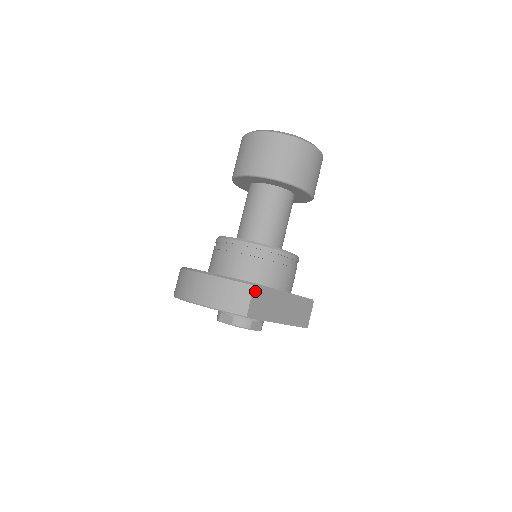
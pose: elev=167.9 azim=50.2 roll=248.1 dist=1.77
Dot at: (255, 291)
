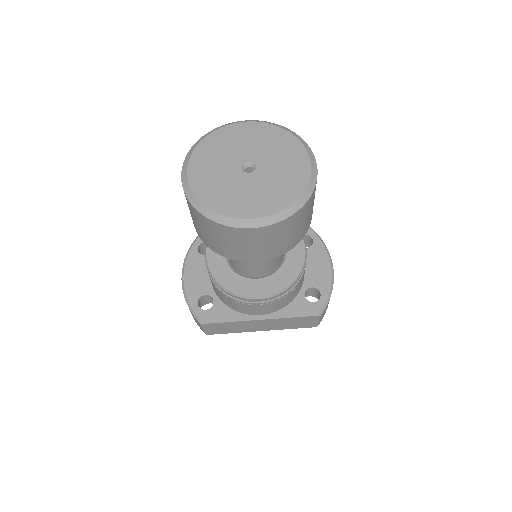
Dot at: (206, 326)
